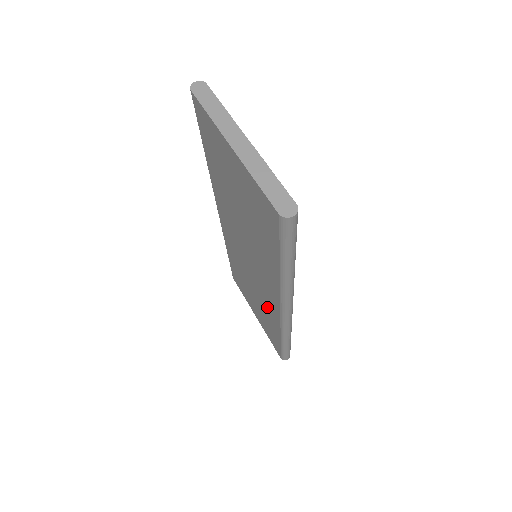
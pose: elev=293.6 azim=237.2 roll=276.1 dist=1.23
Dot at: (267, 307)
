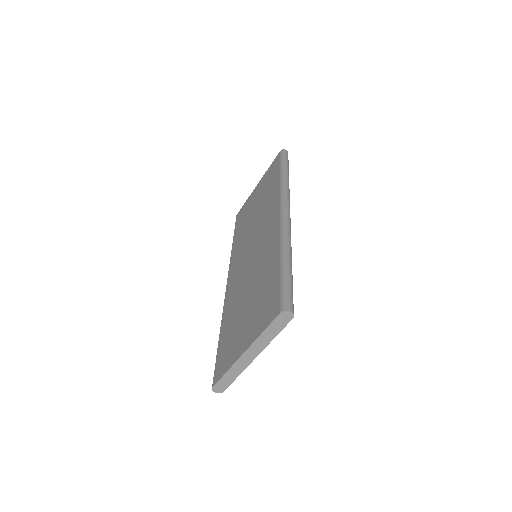
Dot at: (240, 246)
